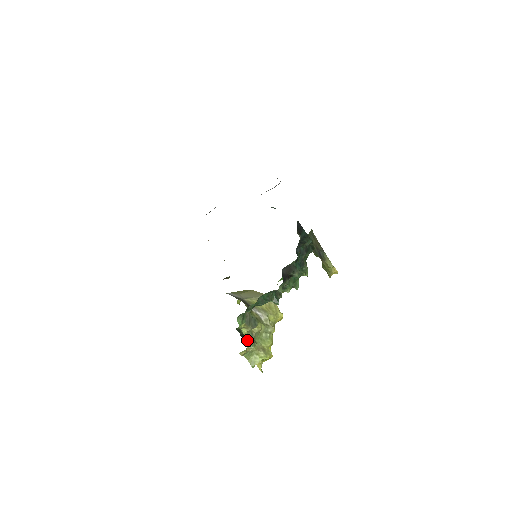
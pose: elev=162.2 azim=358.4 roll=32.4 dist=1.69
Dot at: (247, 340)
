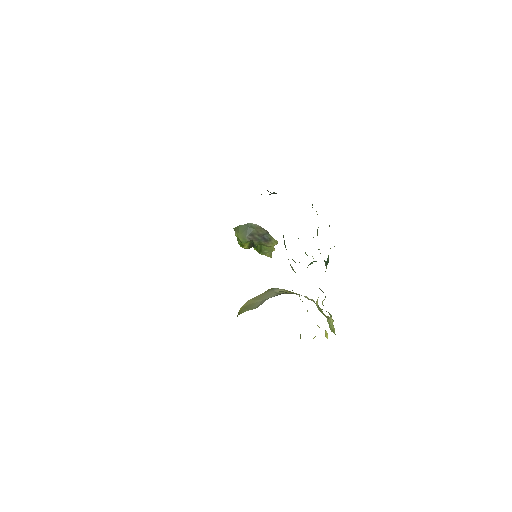
Dot at: occluded
